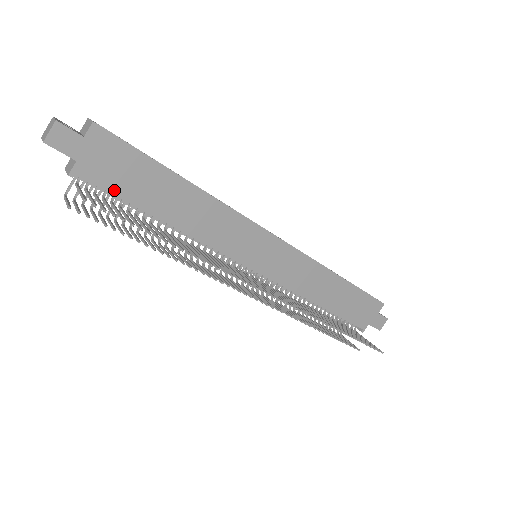
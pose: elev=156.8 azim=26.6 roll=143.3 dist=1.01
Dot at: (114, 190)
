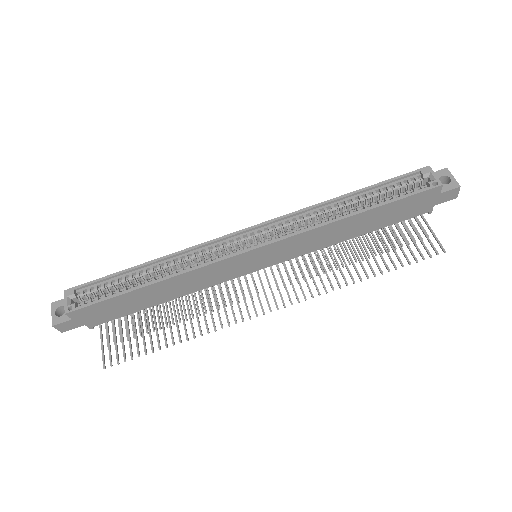
Dot at: (119, 316)
